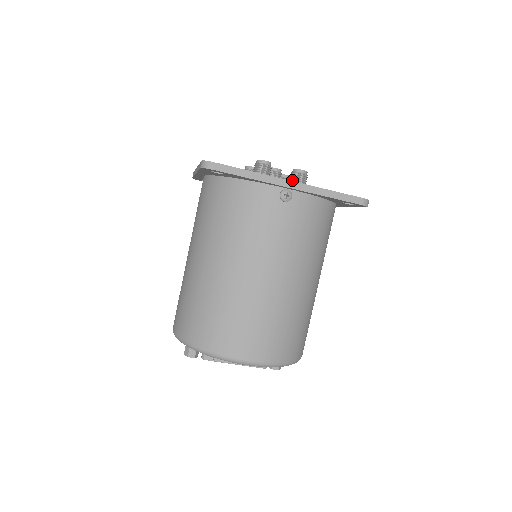
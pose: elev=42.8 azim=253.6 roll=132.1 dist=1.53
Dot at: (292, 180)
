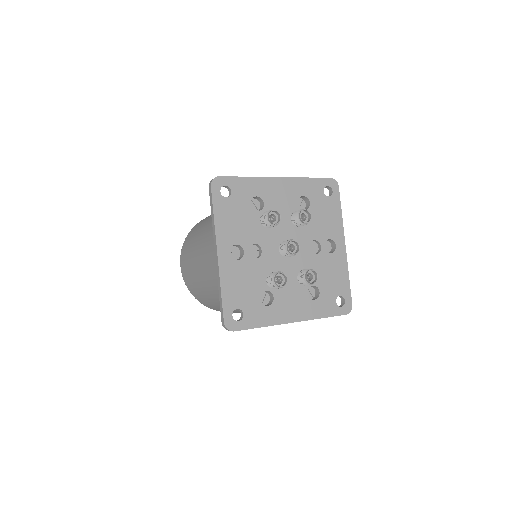
Dot at: (301, 282)
